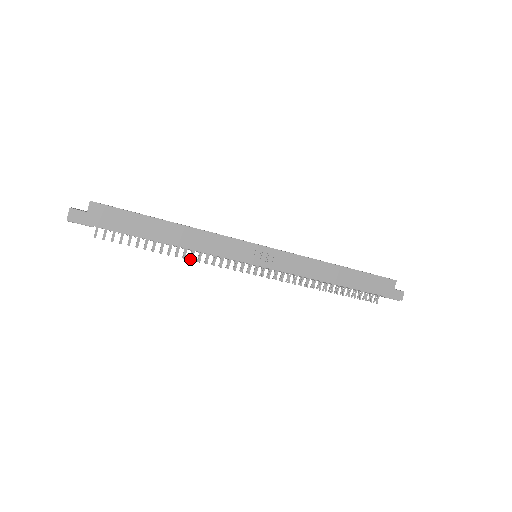
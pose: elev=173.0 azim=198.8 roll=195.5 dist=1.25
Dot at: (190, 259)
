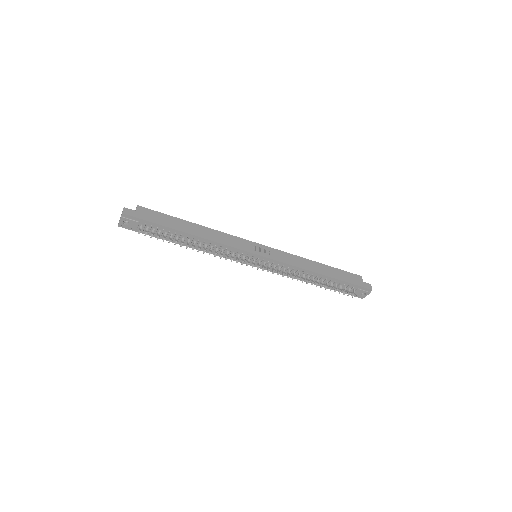
Dot at: (209, 254)
